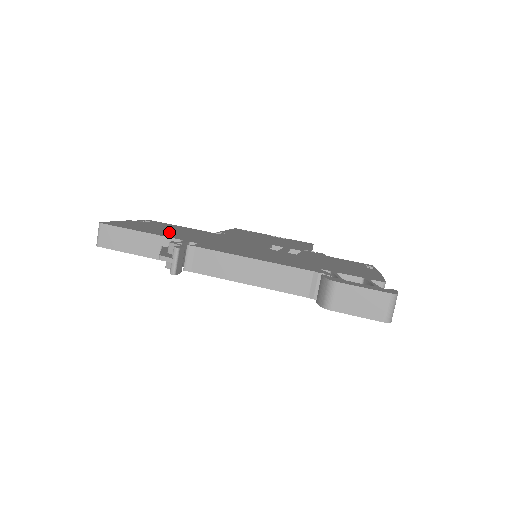
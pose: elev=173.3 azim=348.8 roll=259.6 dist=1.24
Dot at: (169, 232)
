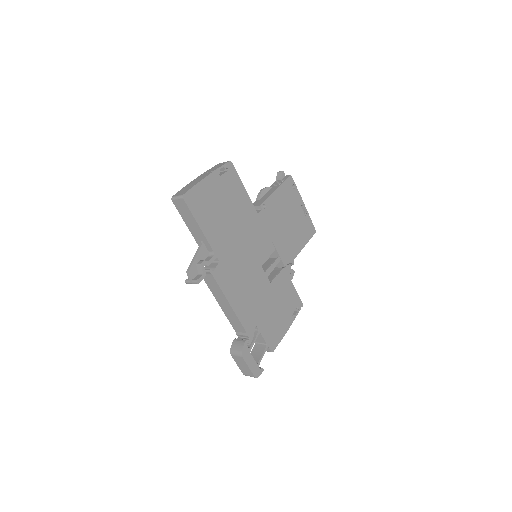
Dot at: (220, 222)
